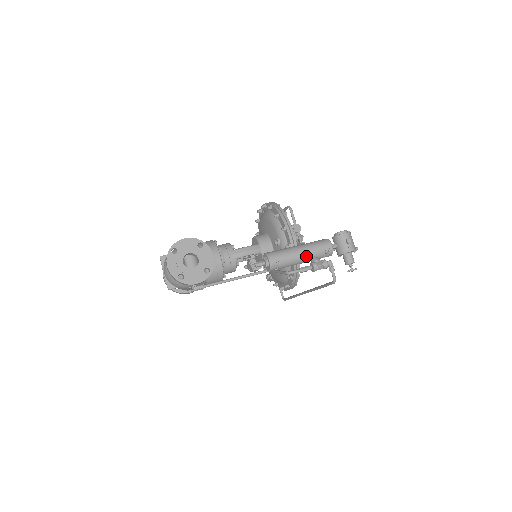
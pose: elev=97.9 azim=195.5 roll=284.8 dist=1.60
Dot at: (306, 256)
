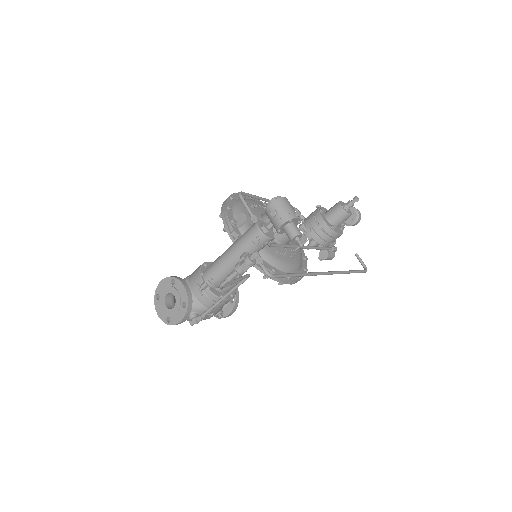
Dot at: (237, 256)
